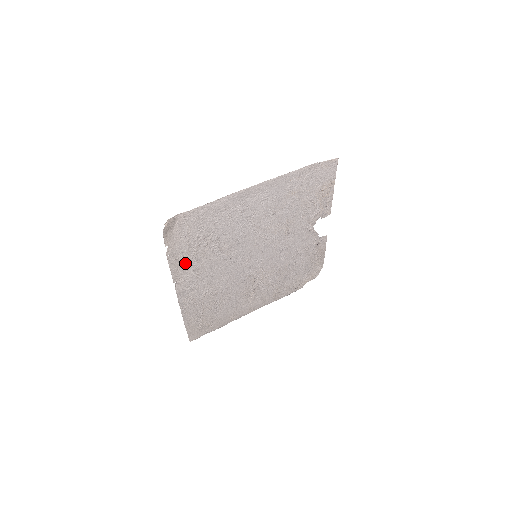
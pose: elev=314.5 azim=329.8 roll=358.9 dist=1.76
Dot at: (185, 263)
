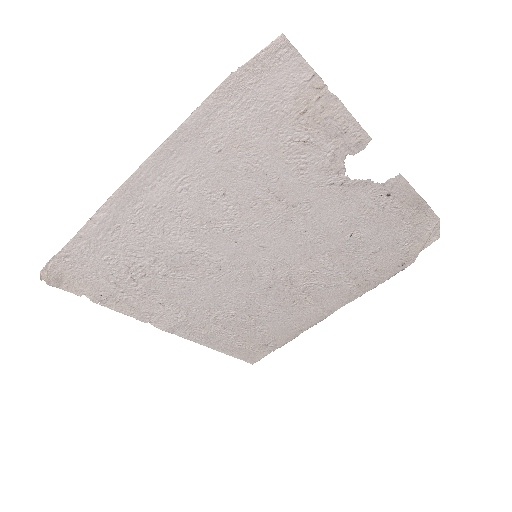
Dot at: (137, 301)
